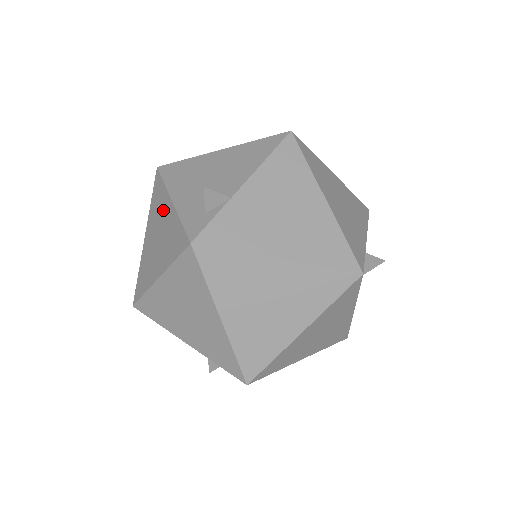
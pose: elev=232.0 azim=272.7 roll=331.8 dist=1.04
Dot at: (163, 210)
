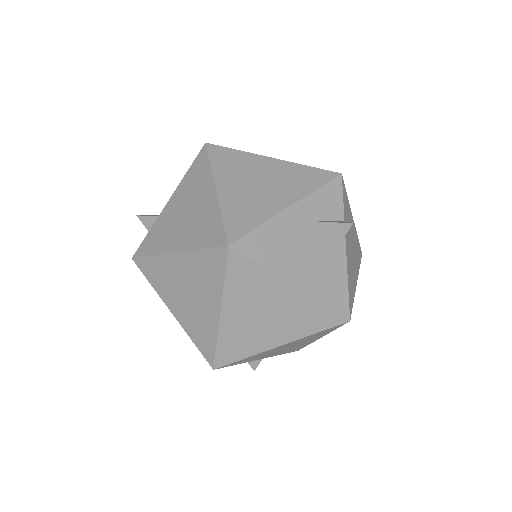
Dot at: occluded
